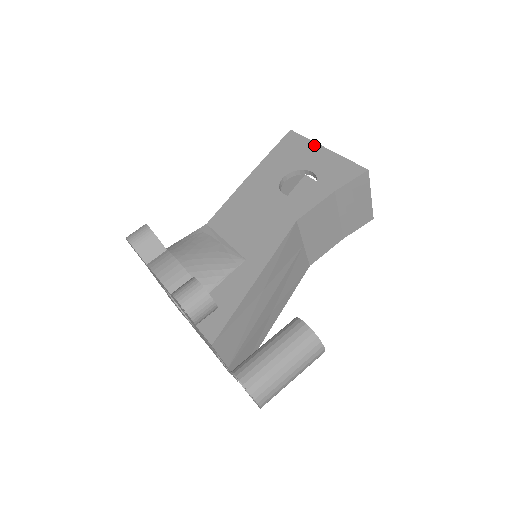
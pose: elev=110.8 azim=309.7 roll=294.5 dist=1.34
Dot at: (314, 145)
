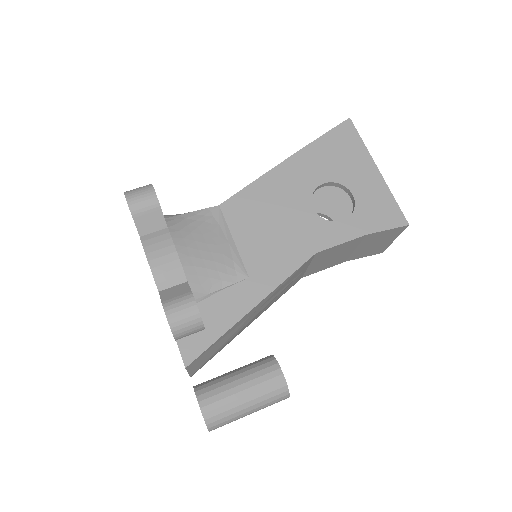
Dot at: (367, 157)
